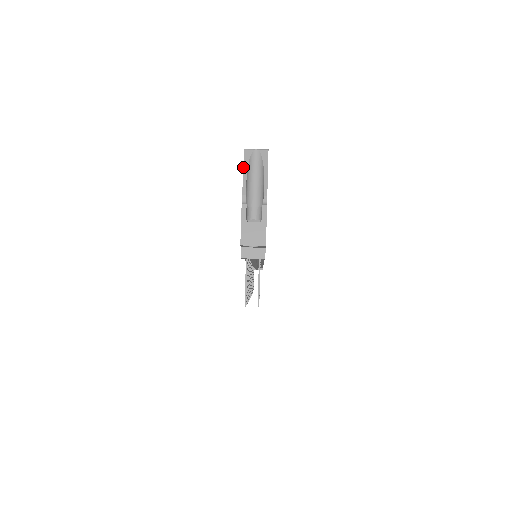
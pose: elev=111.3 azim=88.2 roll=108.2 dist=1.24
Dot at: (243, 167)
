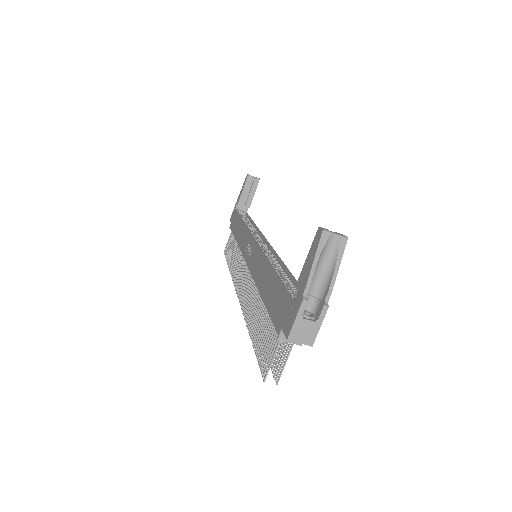
Dot at: (316, 252)
